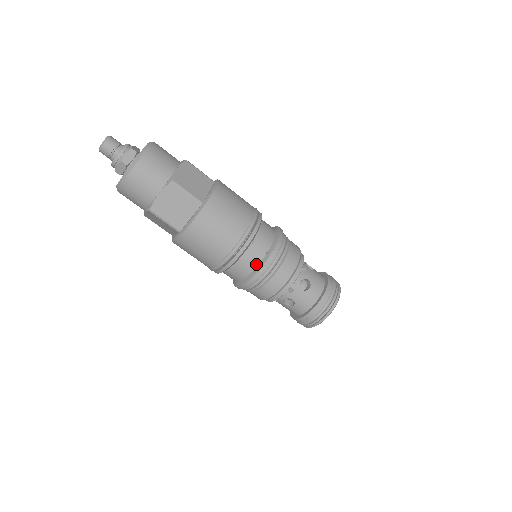
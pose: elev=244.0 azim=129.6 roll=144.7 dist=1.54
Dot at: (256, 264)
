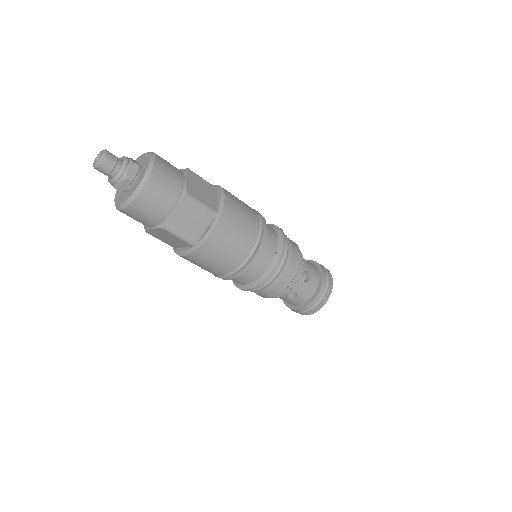
Dot at: (268, 266)
